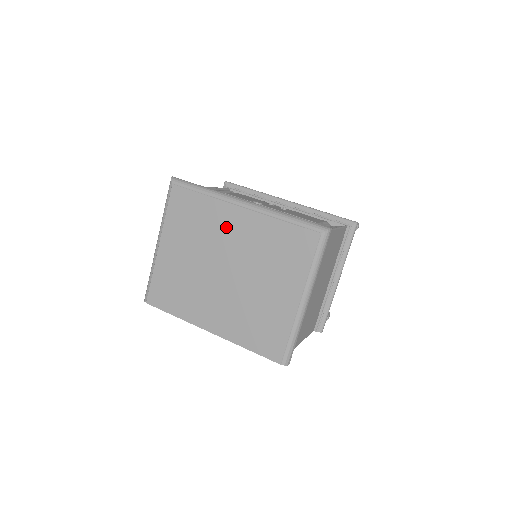
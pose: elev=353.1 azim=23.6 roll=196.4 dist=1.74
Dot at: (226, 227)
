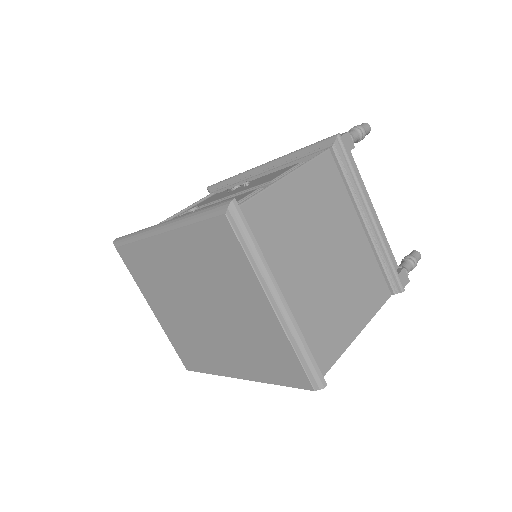
Dot at: (168, 263)
